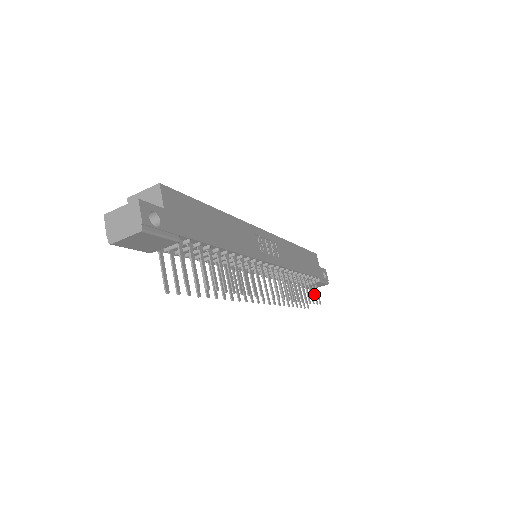
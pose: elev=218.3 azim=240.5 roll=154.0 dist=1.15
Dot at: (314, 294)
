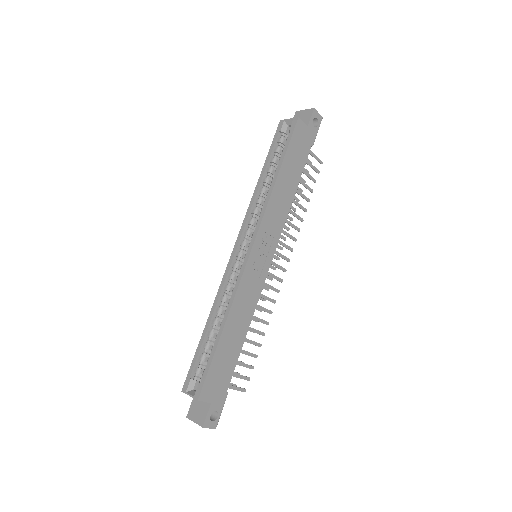
Dot at: occluded
